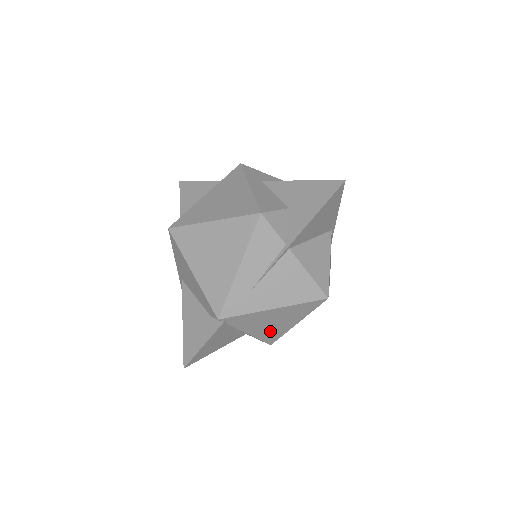
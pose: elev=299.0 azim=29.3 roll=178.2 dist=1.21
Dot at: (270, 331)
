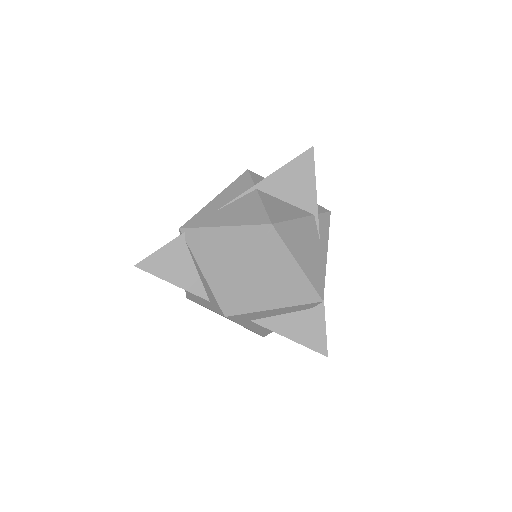
Dot at: (223, 278)
